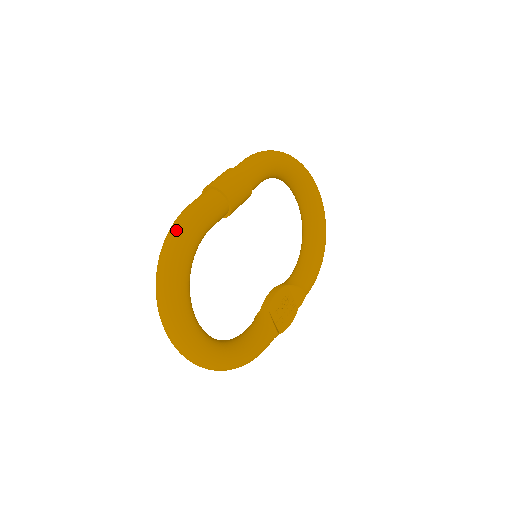
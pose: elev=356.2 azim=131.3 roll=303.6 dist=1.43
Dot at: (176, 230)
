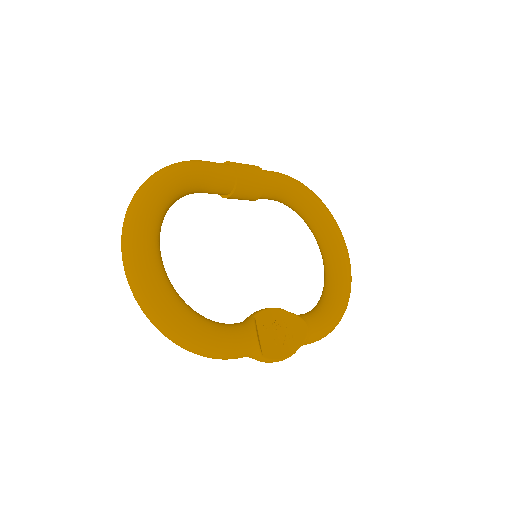
Dot at: (174, 163)
